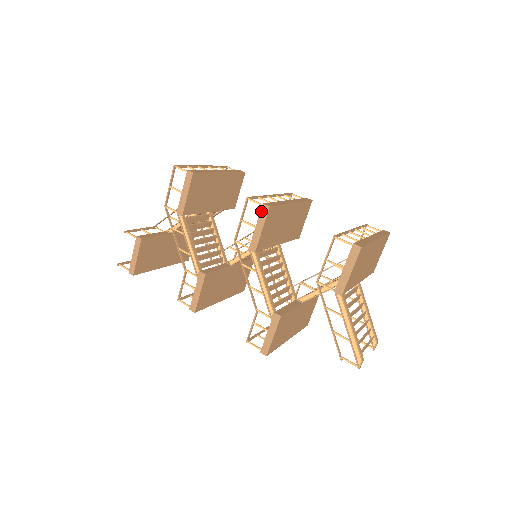
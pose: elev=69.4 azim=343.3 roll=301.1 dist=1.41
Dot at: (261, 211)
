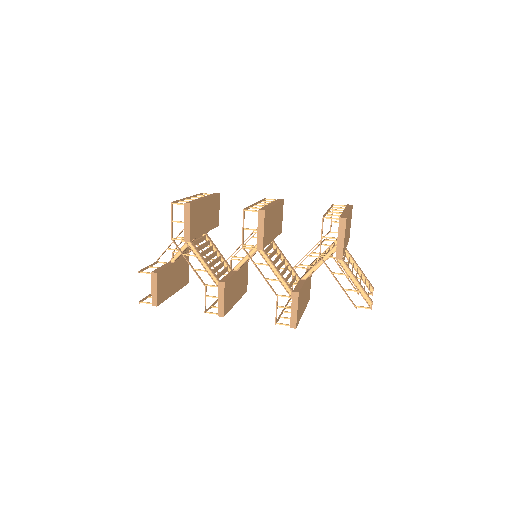
Dot at: (259, 216)
